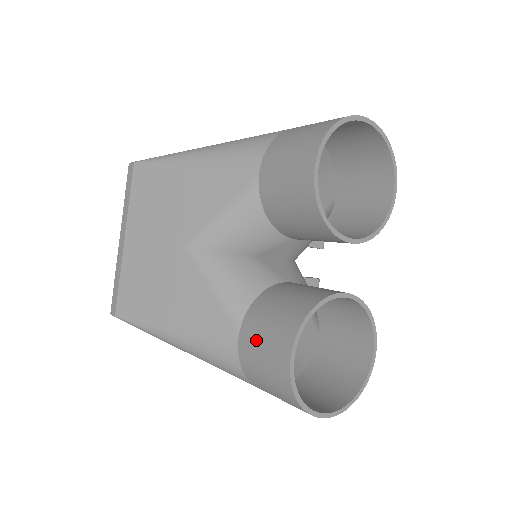
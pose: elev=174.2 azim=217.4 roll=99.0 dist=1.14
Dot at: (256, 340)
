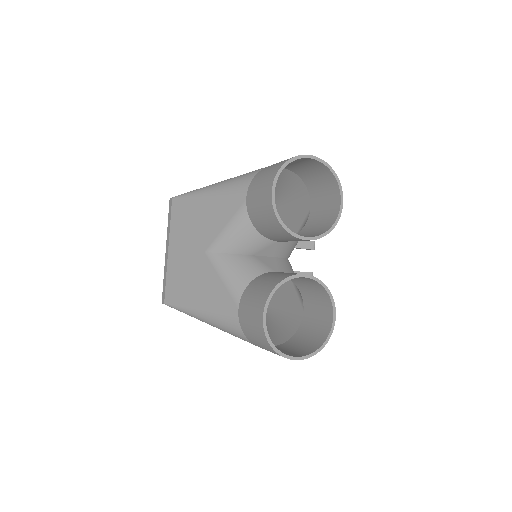
Dot at: (247, 309)
